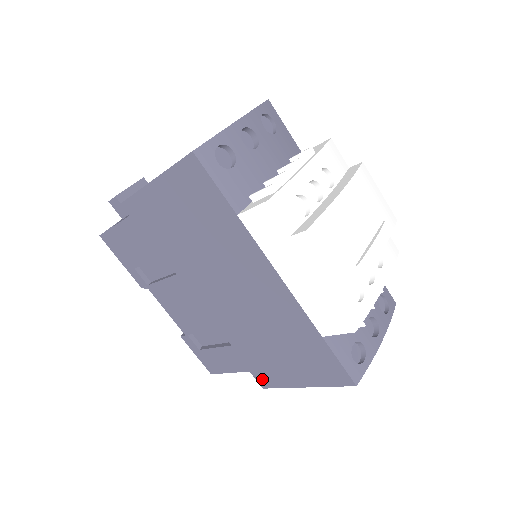
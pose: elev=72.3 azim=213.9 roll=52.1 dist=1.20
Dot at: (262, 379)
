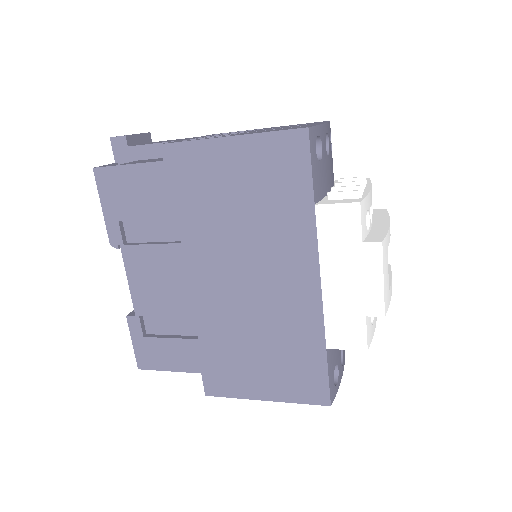
Dot at: (213, 384)
